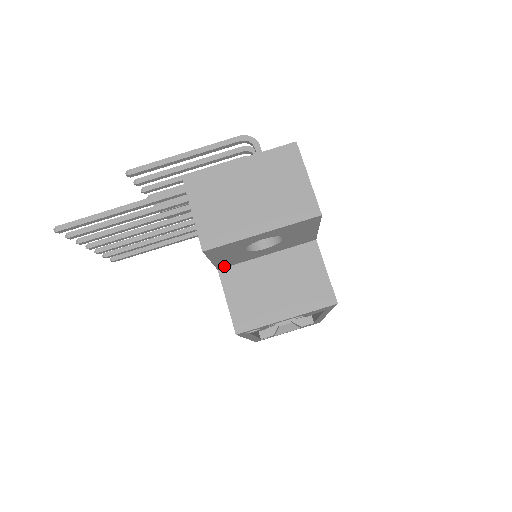
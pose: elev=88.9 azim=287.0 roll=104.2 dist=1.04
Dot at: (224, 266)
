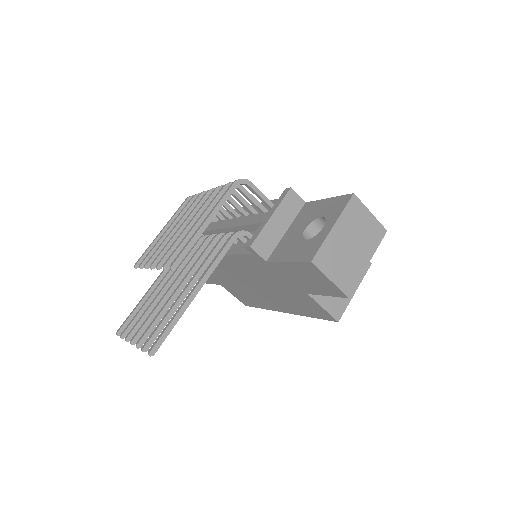
Dot at: occluded
